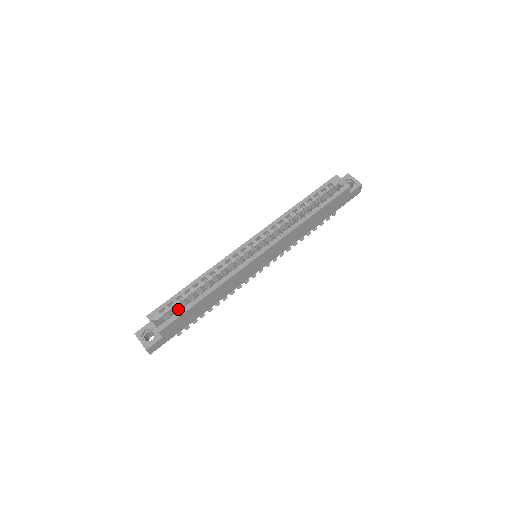
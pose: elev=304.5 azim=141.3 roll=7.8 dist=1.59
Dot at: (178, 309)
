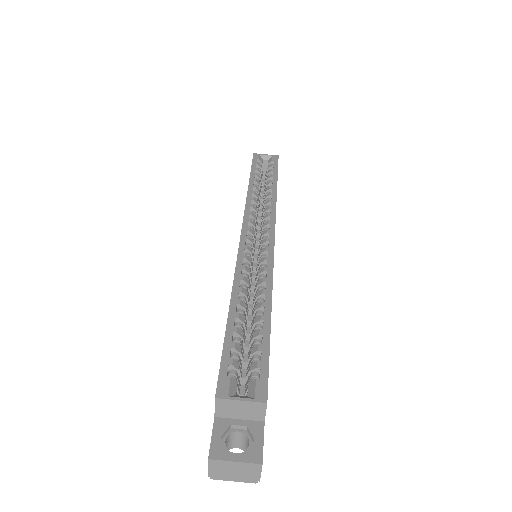
Dot at: occluded
